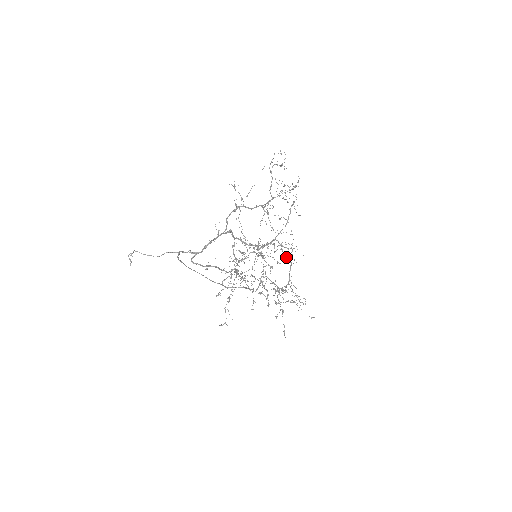
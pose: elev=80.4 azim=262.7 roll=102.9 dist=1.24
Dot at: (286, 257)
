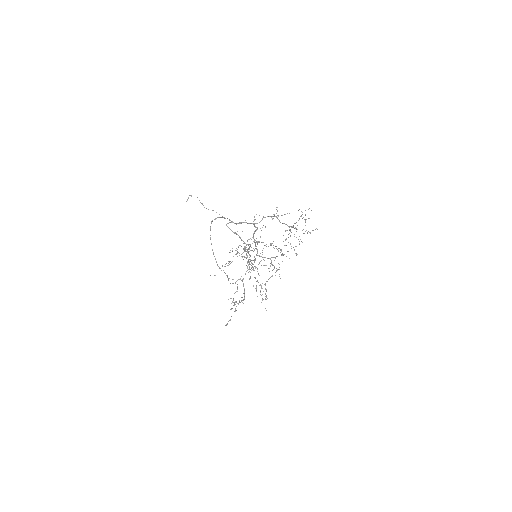
Dot at: (272, 270)
